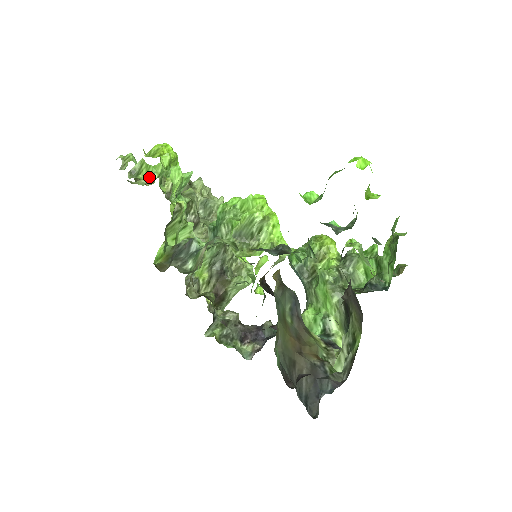
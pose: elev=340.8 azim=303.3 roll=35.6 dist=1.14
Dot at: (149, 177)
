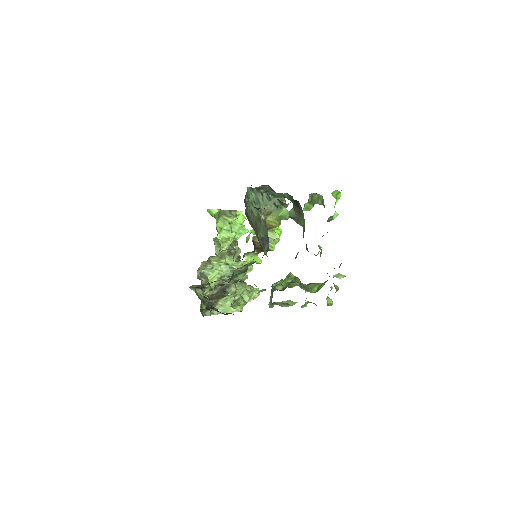
Dot at: occluded
